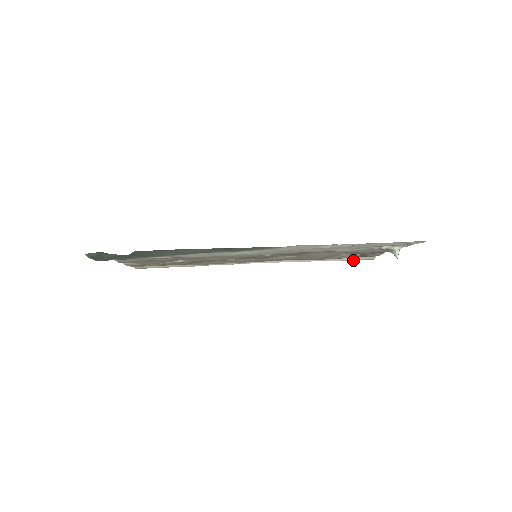
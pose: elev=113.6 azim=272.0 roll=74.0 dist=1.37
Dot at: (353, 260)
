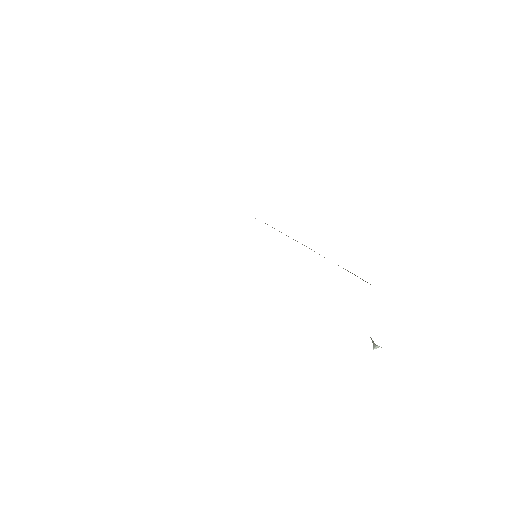
Dot at: (357, 276)
